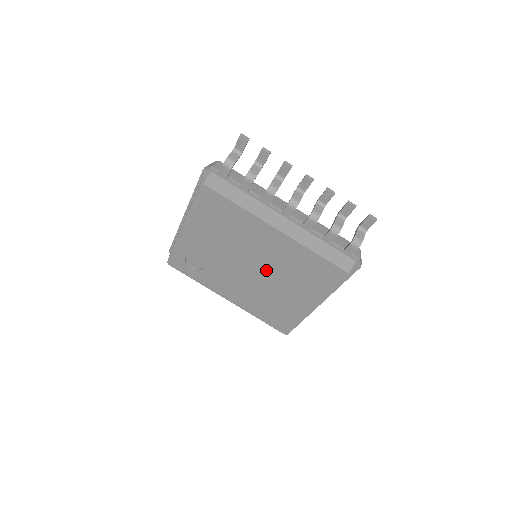
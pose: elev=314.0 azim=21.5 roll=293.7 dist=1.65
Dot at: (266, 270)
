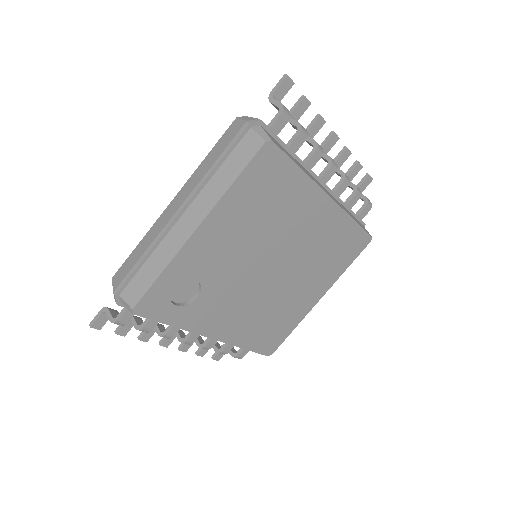
Dot at: (290, 264)
